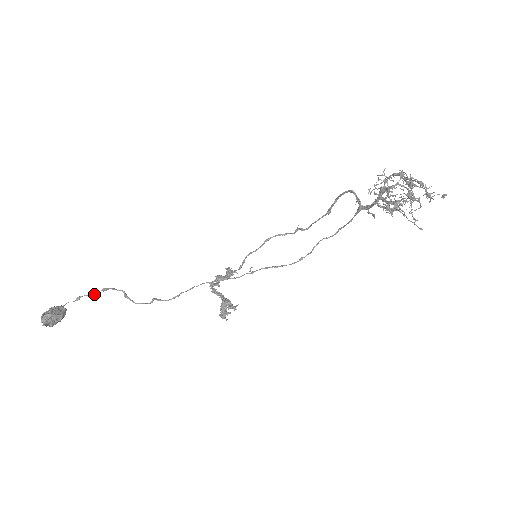
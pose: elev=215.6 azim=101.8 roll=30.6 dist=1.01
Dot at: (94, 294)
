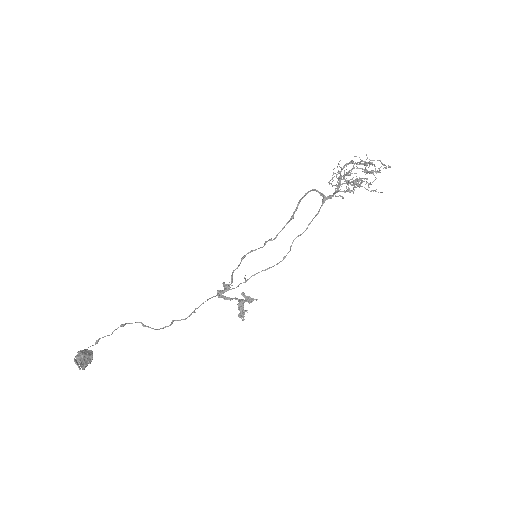
Dot at: (112, 333)
